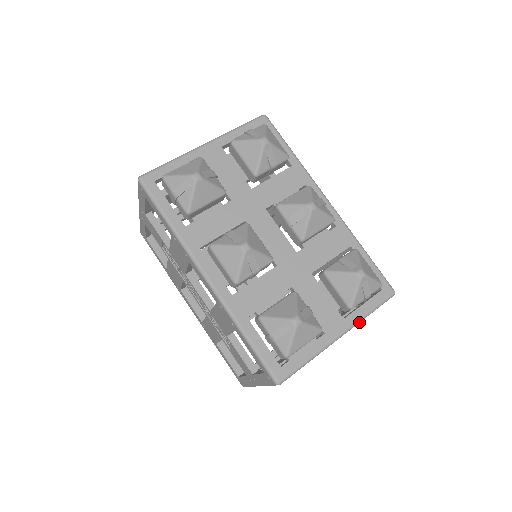
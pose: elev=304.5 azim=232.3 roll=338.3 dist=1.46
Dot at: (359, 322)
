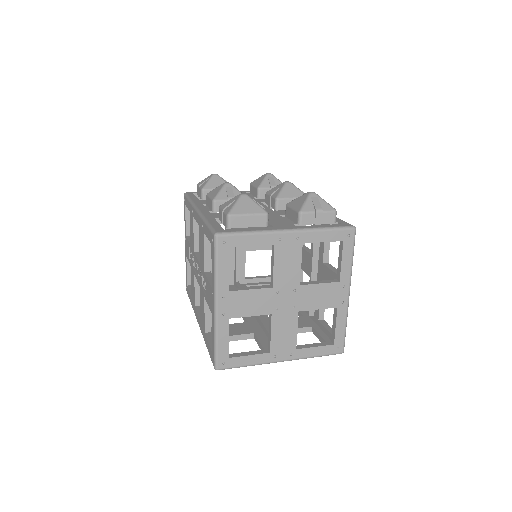
Dot at: (311, 230)
